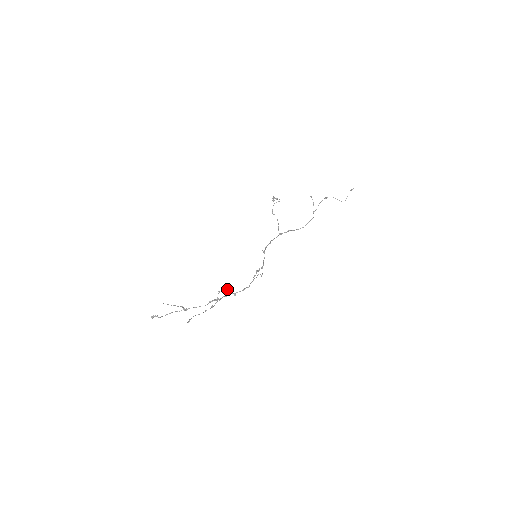
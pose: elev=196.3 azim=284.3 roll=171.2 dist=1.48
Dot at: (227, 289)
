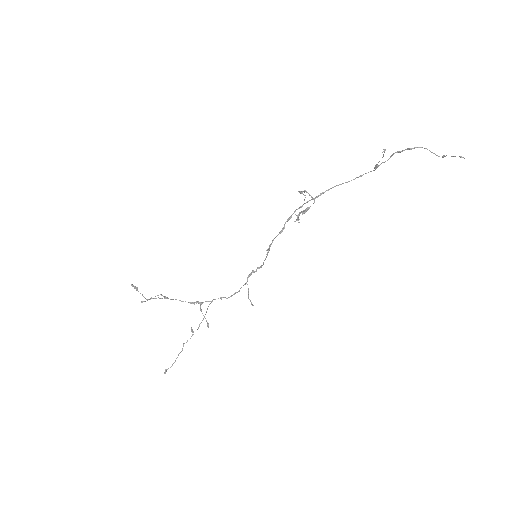
Dot at: occluded
